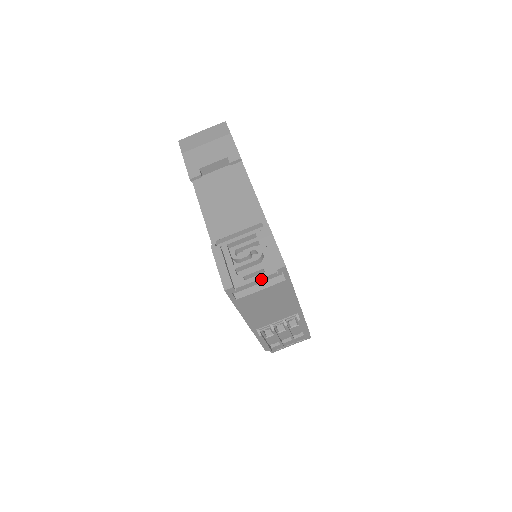
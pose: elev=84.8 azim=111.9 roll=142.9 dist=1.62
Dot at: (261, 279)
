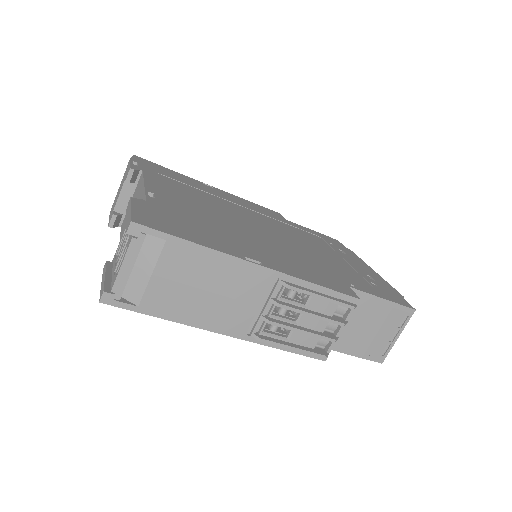
Dot at: (126, 259)
